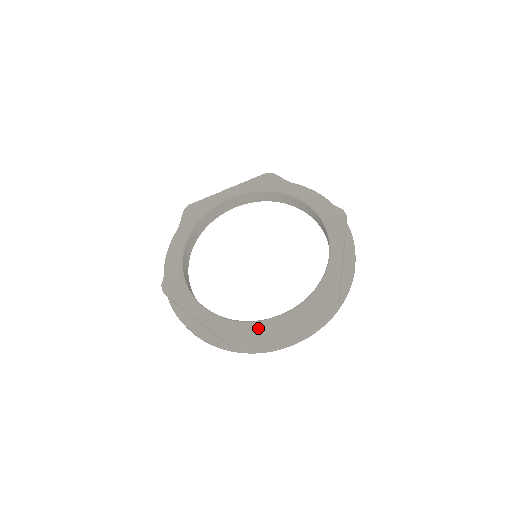
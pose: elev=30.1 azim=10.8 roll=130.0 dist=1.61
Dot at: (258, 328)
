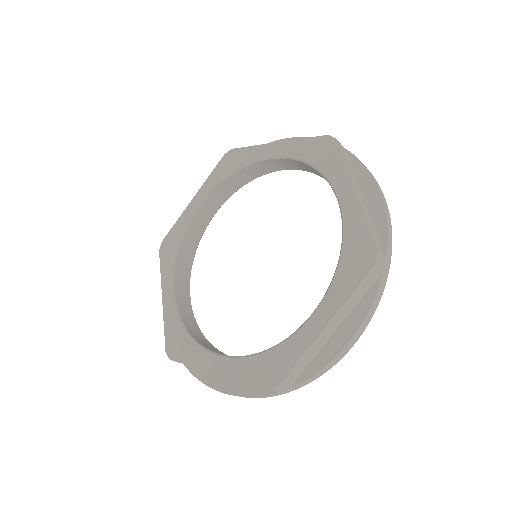
Dot at: (193, 353)
